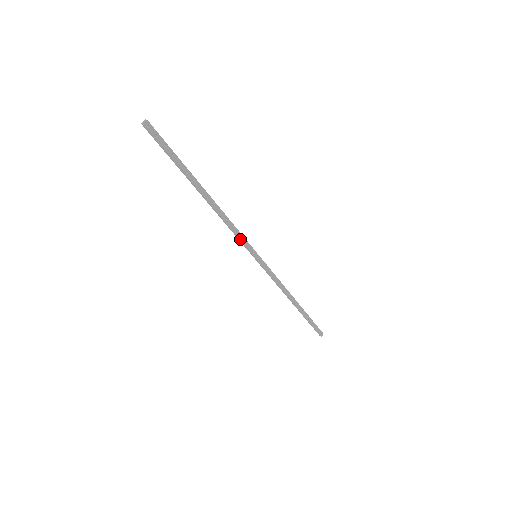
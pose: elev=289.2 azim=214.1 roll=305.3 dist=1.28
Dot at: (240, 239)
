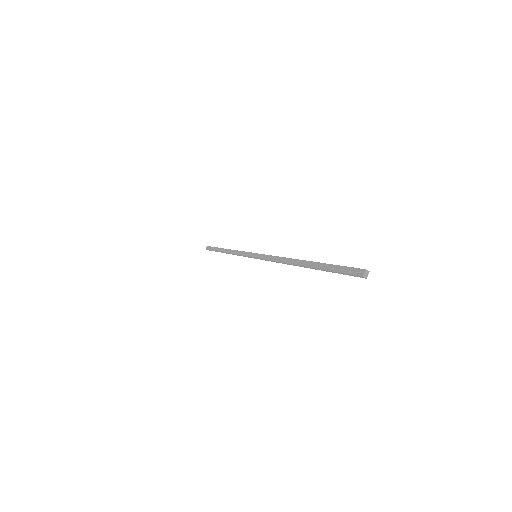
Dot at: occluded
